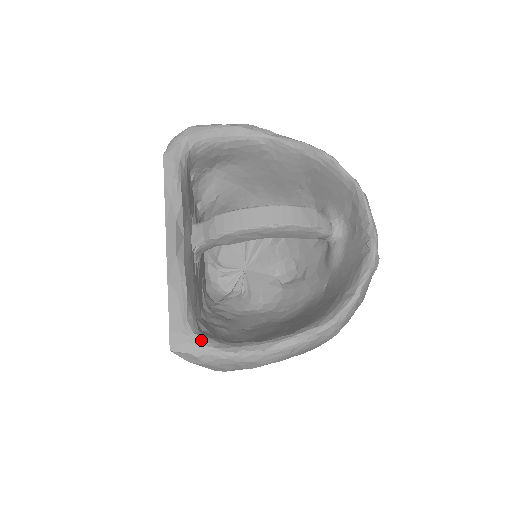
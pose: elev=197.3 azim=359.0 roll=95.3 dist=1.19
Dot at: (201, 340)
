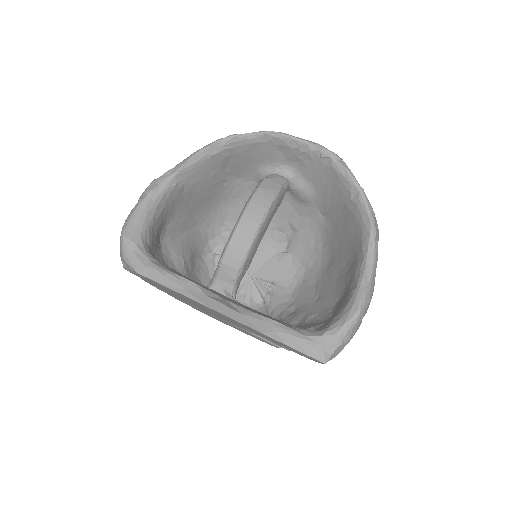
Dot at: (330, 333)
